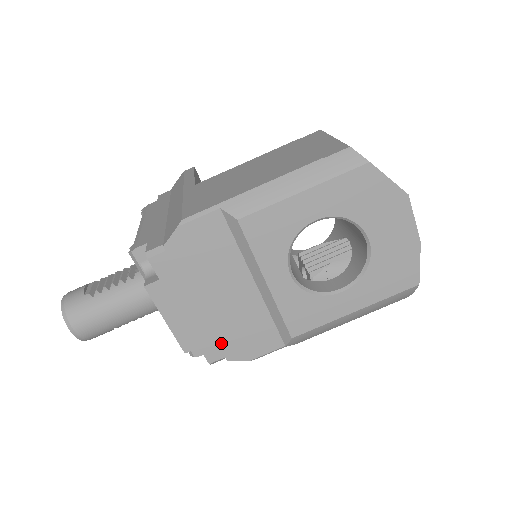
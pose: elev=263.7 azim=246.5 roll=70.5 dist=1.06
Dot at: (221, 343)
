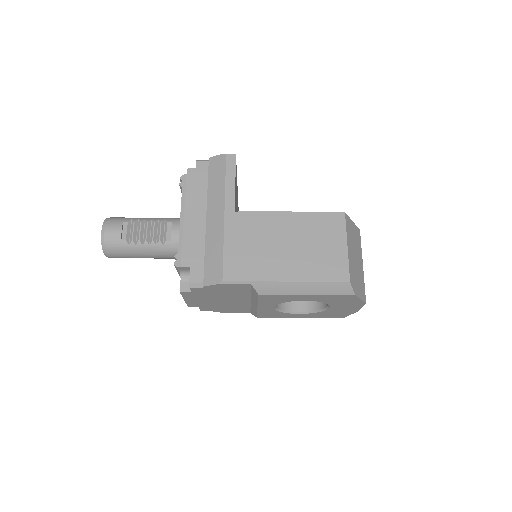
Dot at: (213, 308)
